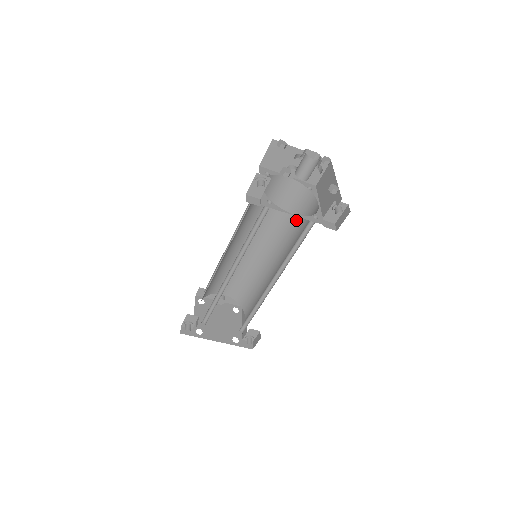
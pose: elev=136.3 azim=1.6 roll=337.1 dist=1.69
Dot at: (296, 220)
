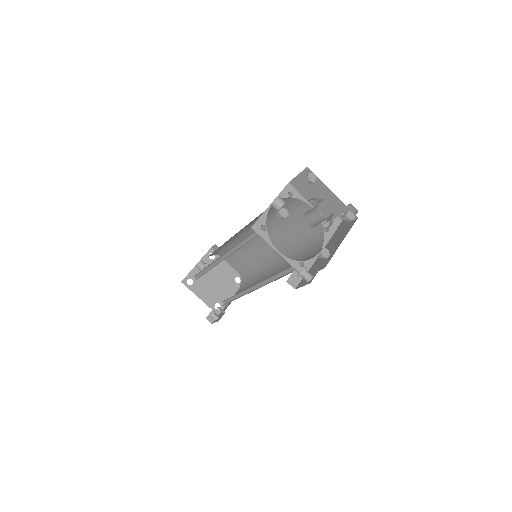
Dot at: occluded
